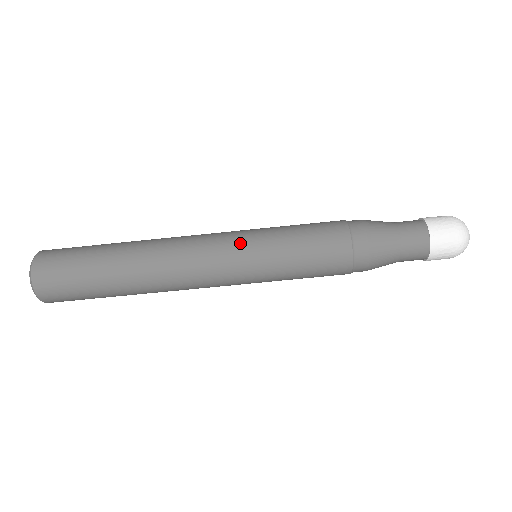
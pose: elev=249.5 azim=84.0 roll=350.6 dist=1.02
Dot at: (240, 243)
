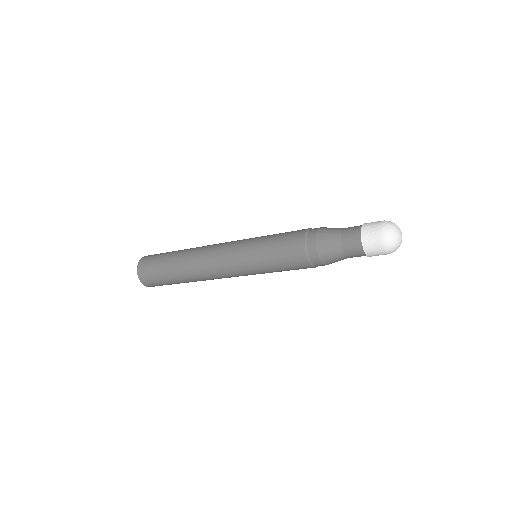
Dot at: occluded
